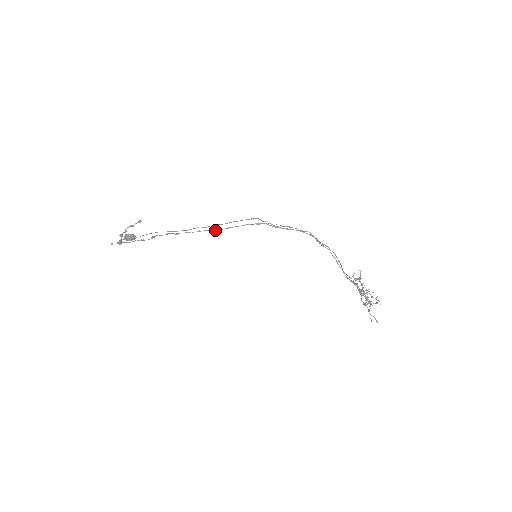
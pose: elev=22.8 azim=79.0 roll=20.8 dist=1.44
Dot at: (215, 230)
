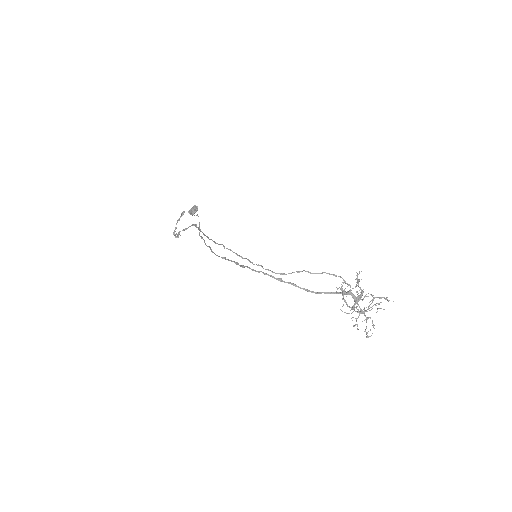
Dot at: occluded
